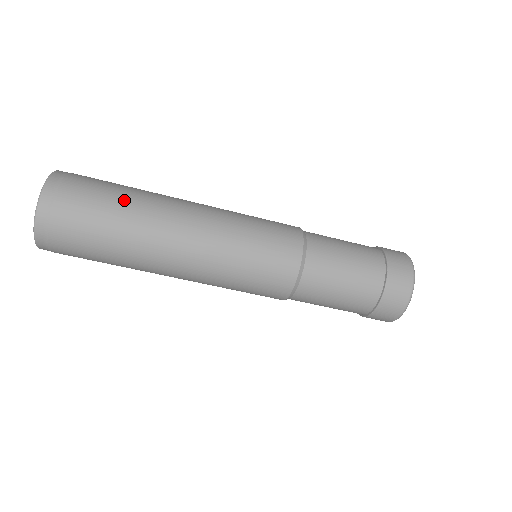
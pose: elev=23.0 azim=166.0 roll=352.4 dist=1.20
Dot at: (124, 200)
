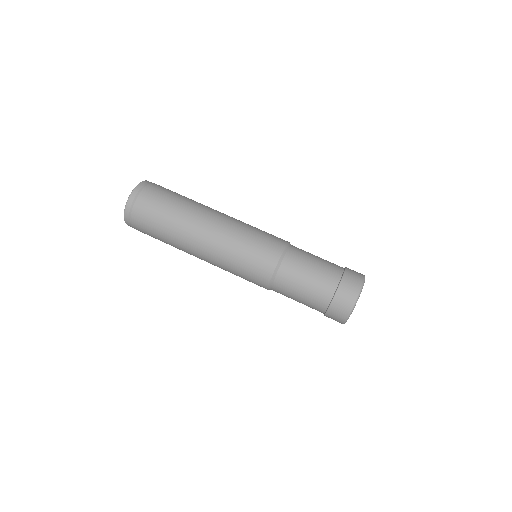
Dot at: (175, 205)
